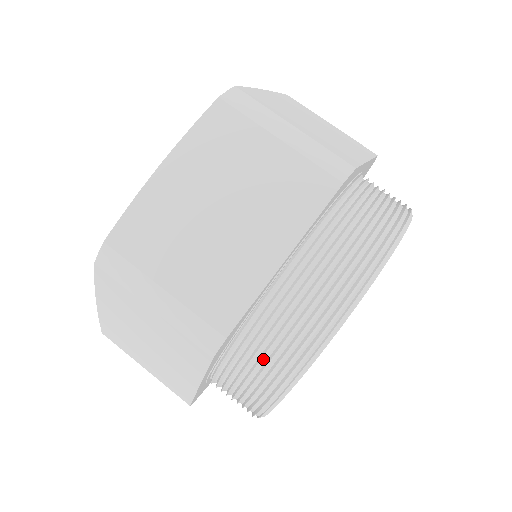
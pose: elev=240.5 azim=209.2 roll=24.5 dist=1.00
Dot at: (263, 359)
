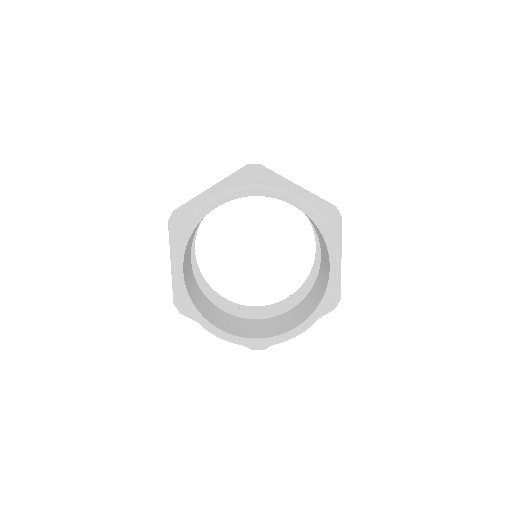
Dot at: occluded
